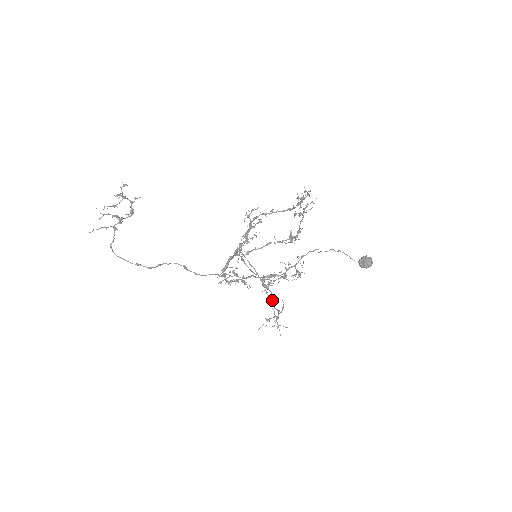
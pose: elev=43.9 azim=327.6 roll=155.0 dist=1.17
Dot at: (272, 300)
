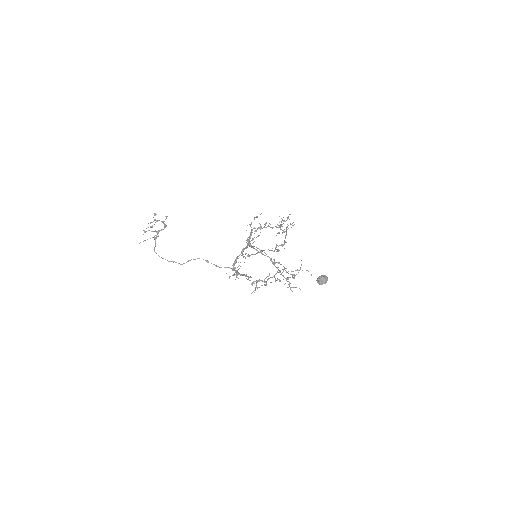
Dot at: (285, 270)
